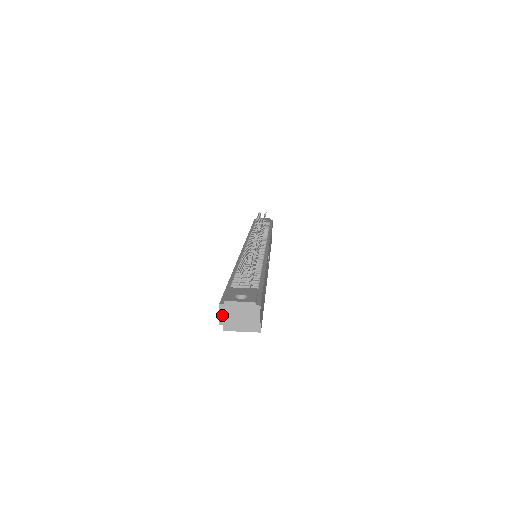
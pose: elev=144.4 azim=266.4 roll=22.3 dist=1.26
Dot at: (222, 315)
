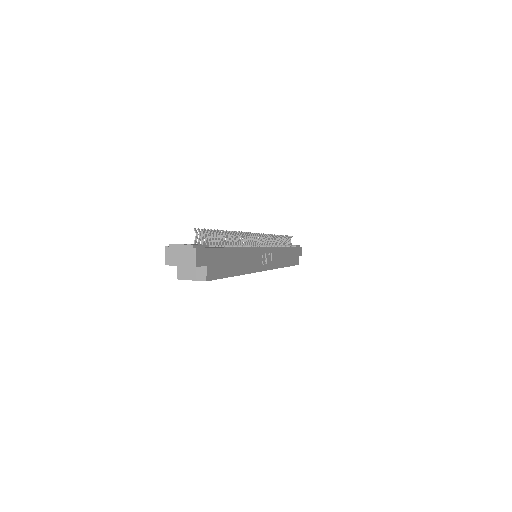
Dot at: (167, 256)
